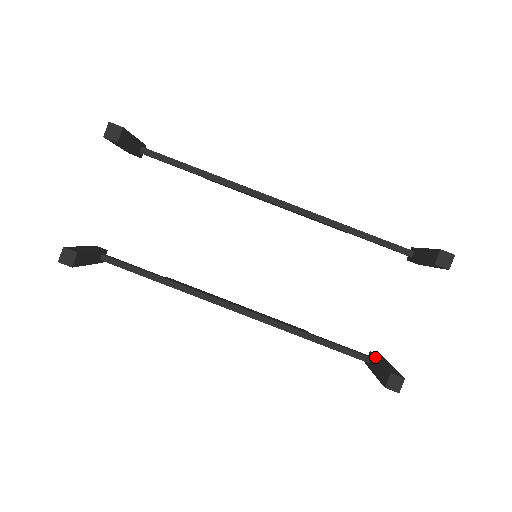
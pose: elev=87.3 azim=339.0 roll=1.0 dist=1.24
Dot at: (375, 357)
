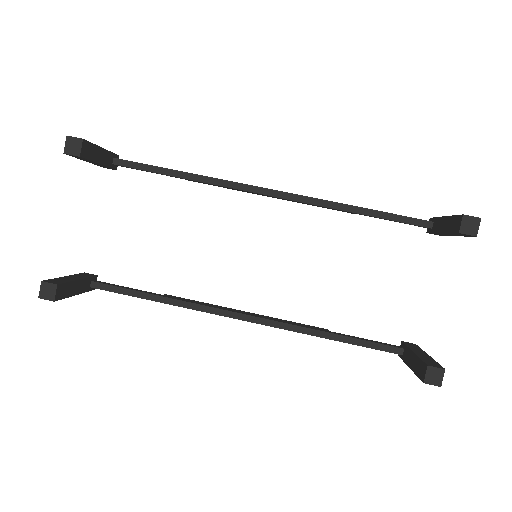
Dot at: (408, 348)
